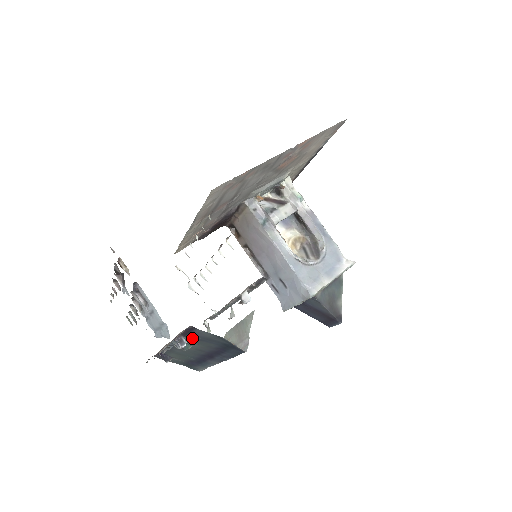
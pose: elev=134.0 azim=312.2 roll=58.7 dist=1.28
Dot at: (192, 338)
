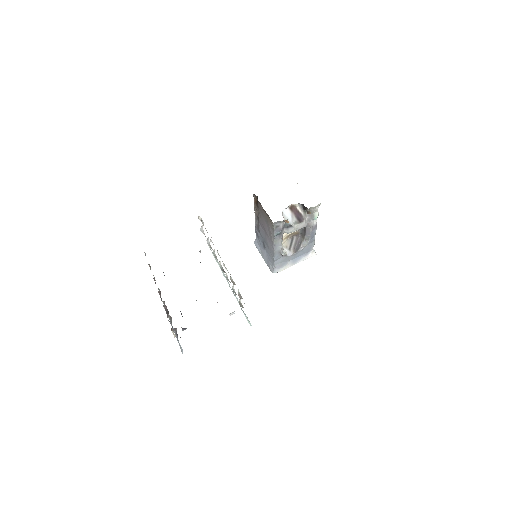
Dot at: occluded
